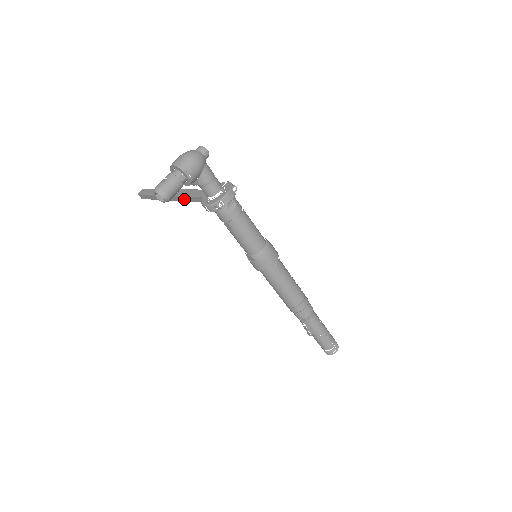
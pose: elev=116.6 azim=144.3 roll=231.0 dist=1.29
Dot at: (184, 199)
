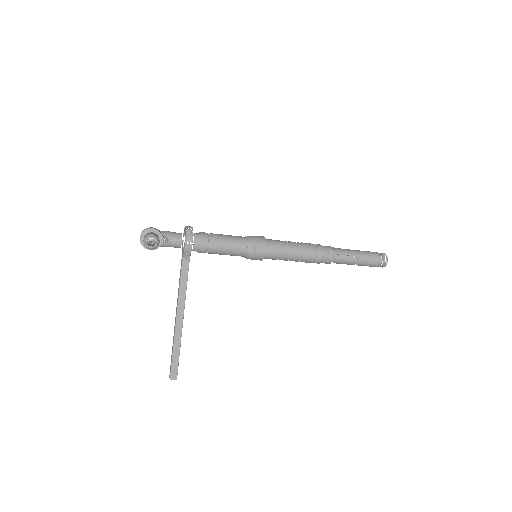
Dot at: (183, 292)
